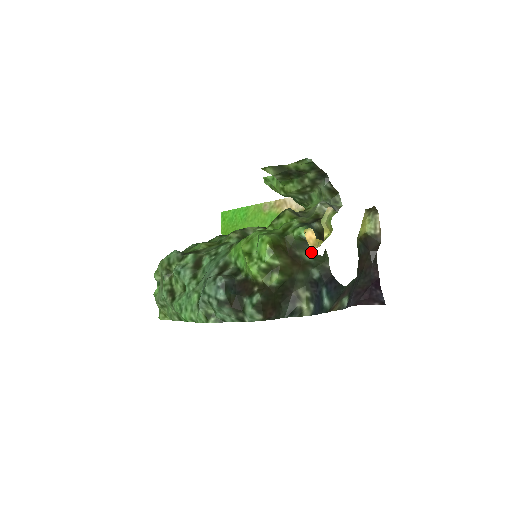
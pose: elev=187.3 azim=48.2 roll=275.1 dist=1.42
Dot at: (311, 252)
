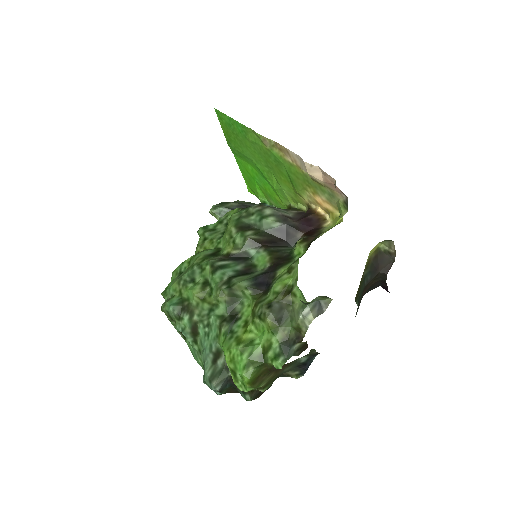
Dot at: occluded
